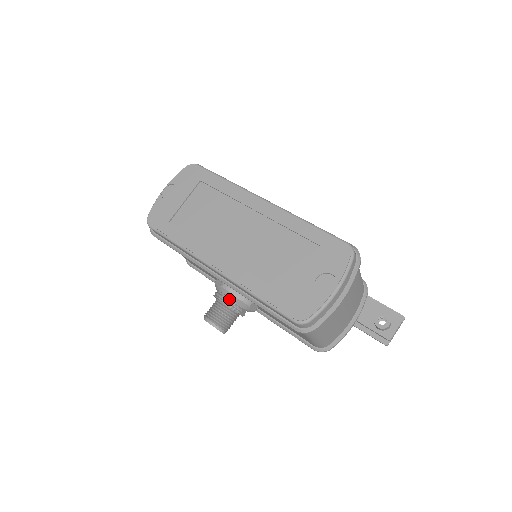
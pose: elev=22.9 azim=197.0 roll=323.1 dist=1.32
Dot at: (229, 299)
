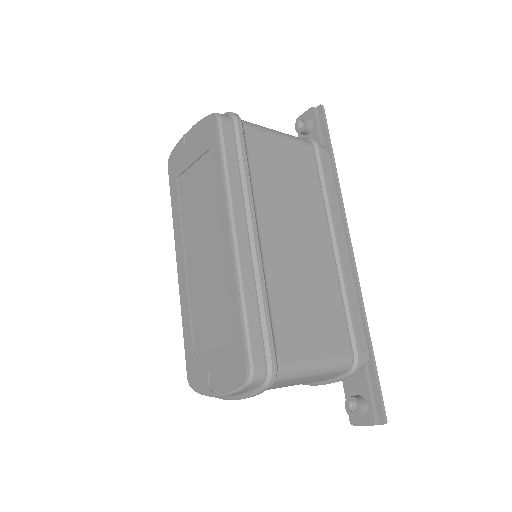
Dot at: occluded
